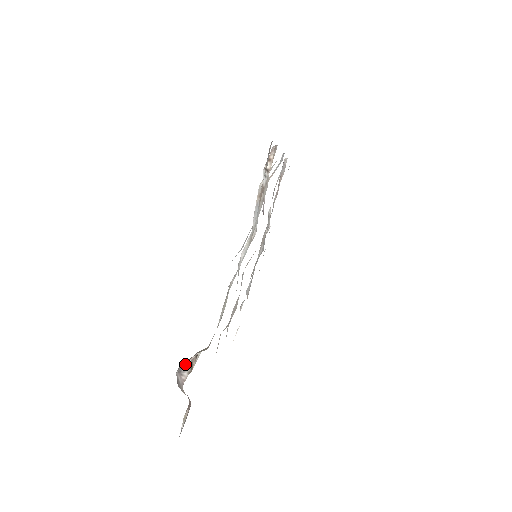
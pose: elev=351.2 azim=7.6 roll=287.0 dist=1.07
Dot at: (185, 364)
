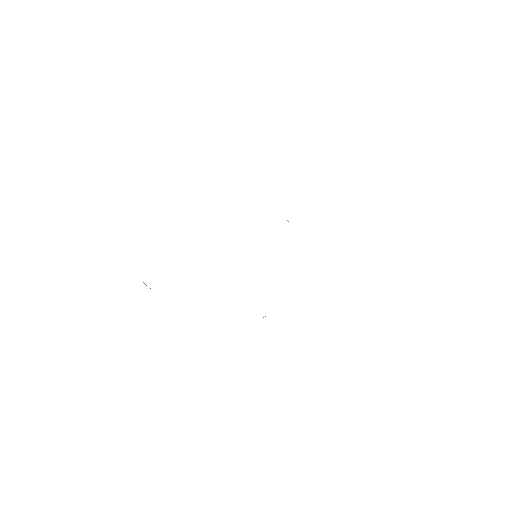
Dot at: occluded
